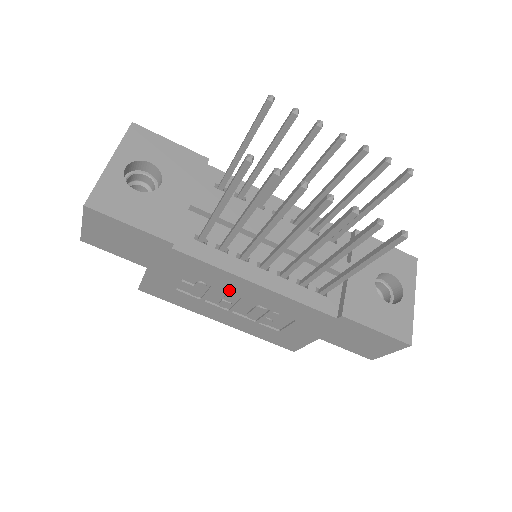
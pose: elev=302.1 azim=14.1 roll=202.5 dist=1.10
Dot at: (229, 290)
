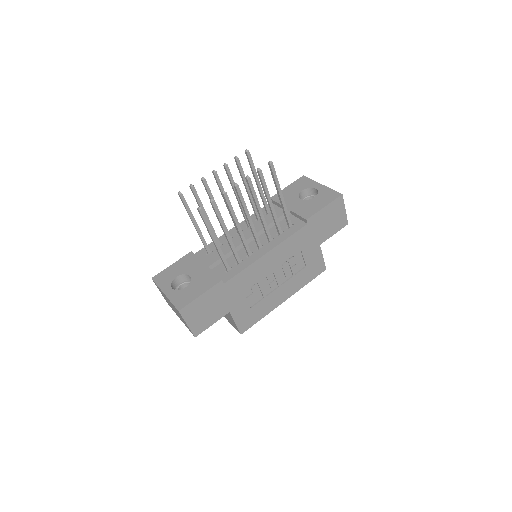
Dot at: (264, 273)
